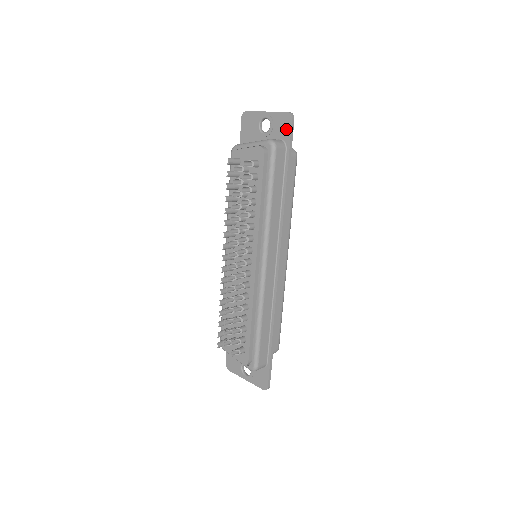
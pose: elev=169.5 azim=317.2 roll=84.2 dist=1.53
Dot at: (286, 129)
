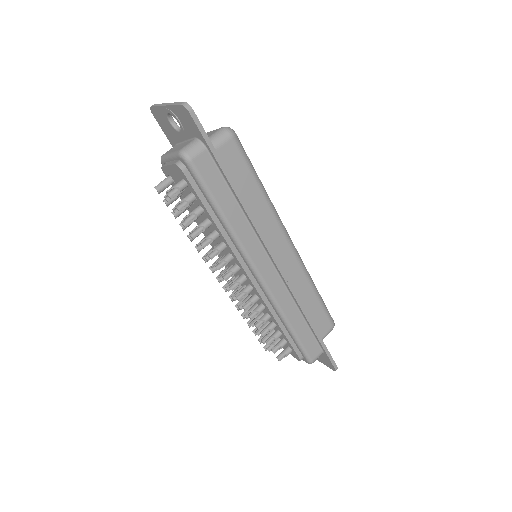
Dot at: (192, 126)
